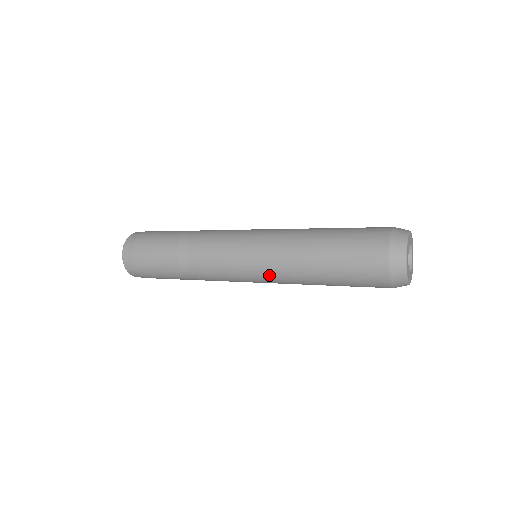
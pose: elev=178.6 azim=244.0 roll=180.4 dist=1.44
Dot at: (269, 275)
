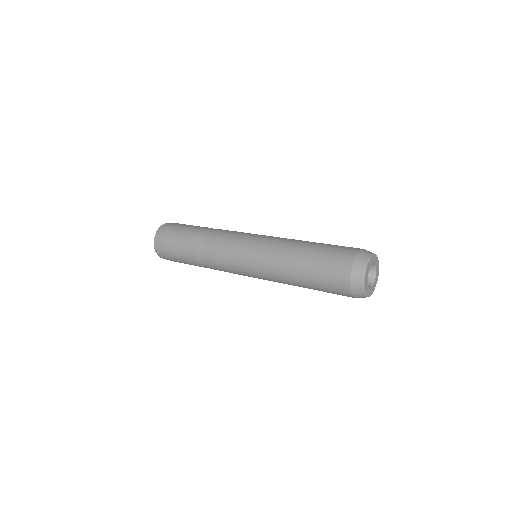
Dot at: occluded
